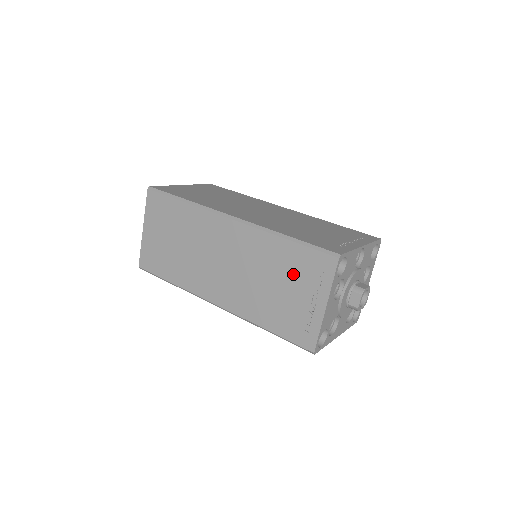
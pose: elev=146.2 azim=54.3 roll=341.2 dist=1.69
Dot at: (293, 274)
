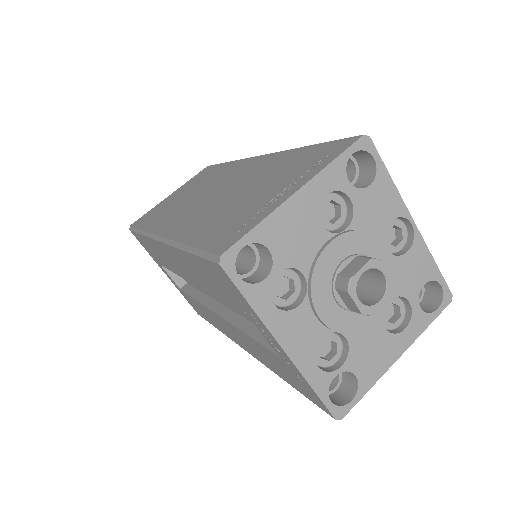
Dot at: (283, 173)
